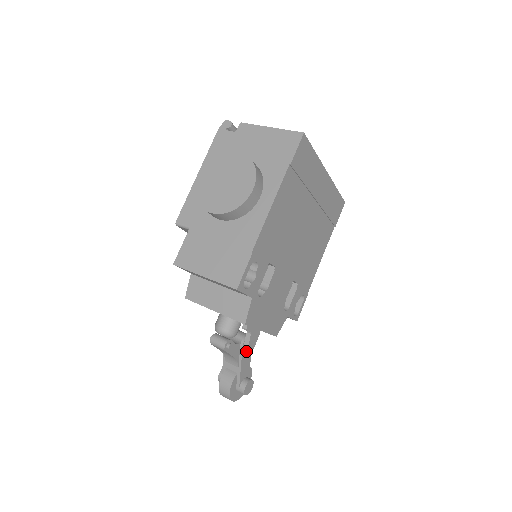
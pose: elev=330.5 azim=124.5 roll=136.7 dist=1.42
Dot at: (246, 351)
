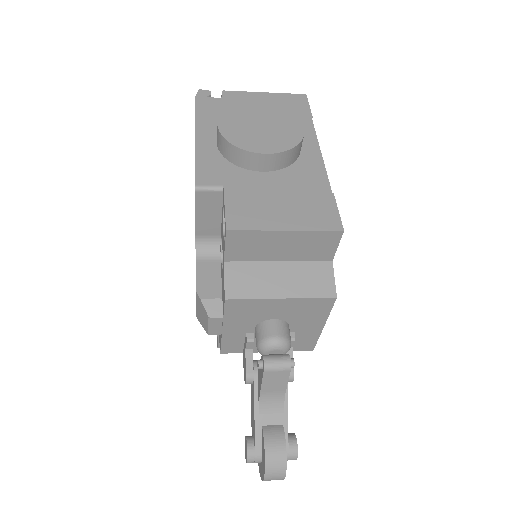
Dot at: occluded
